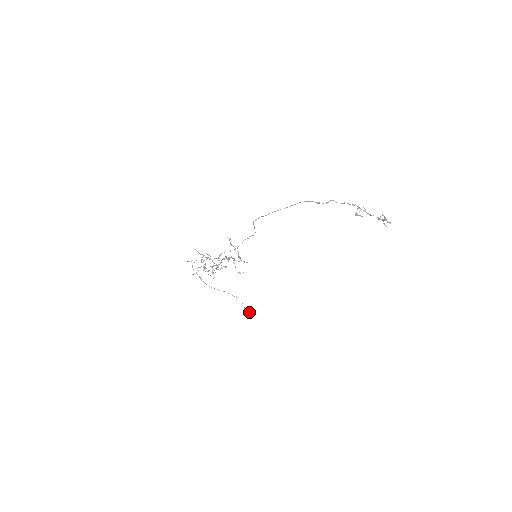
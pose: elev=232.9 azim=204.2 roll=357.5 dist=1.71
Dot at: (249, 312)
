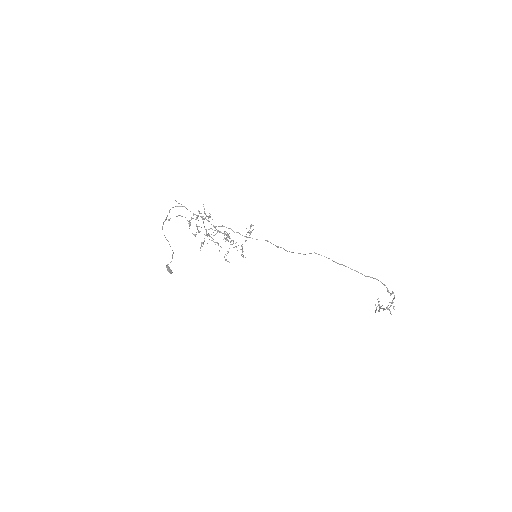
Dot at: (168, 269)
